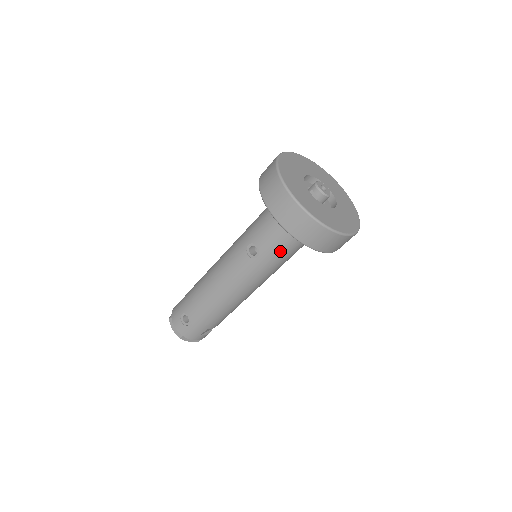
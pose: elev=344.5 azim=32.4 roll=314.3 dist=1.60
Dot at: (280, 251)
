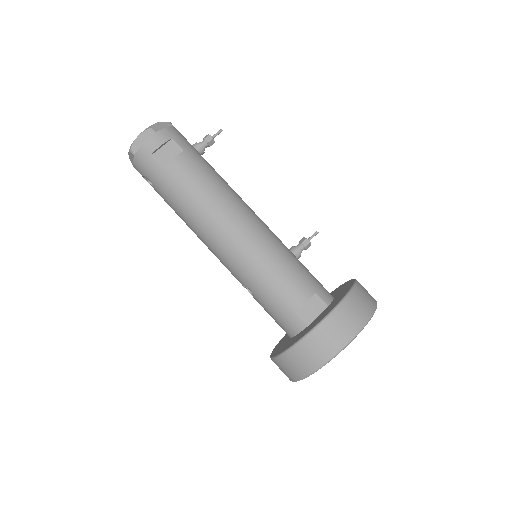
Dot at: occluded
